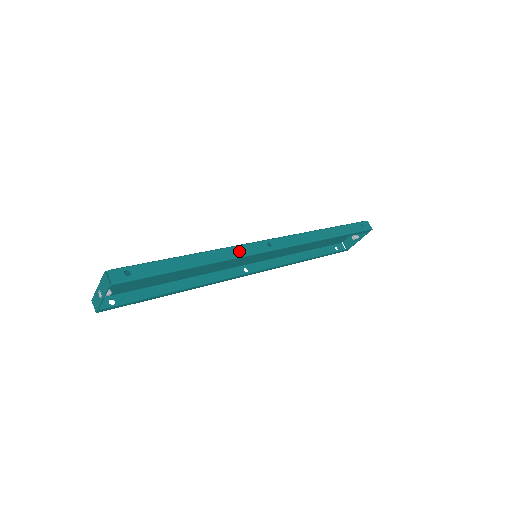
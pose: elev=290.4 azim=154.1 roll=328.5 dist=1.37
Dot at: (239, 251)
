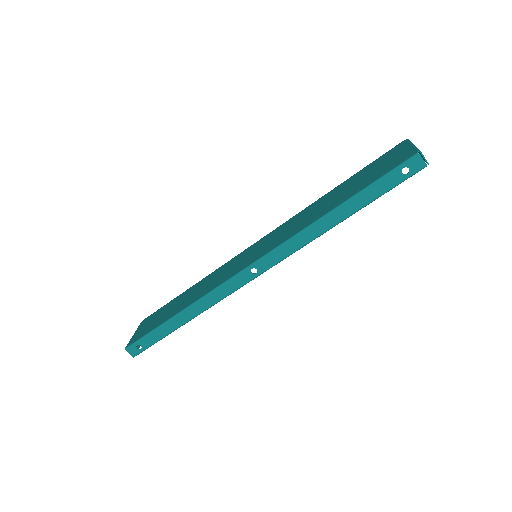
Dot at: (222, 293)
